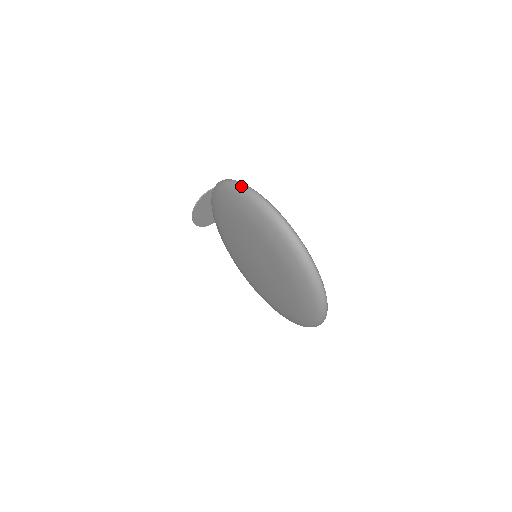
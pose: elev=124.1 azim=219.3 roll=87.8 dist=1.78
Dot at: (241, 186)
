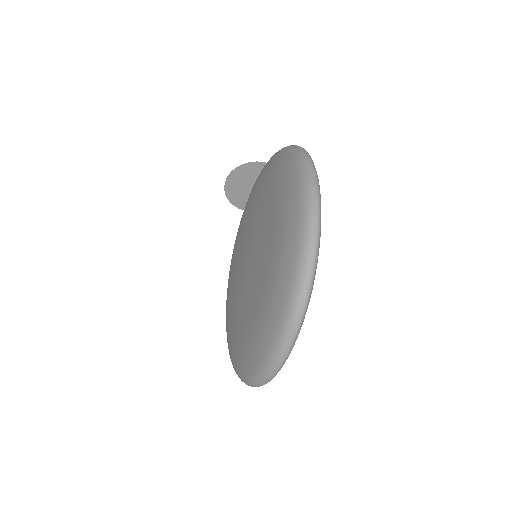
Dot at: (301, 149)
